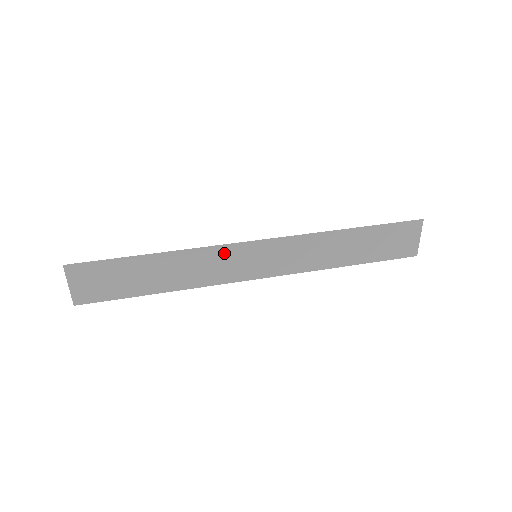
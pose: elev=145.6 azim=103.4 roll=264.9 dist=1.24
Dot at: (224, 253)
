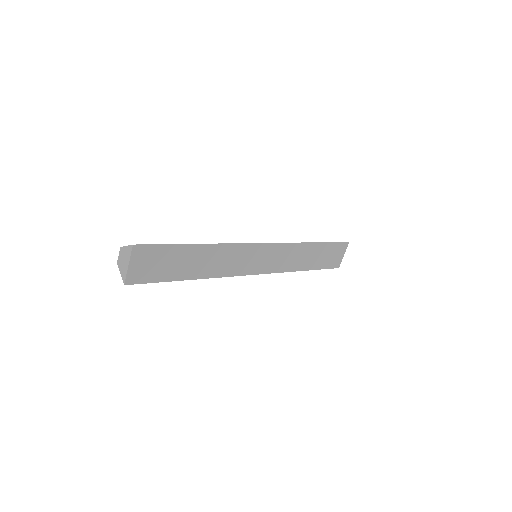
Dot at: (243, 250)
